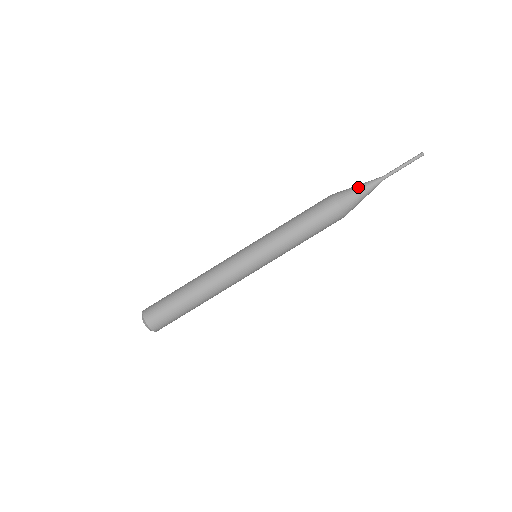
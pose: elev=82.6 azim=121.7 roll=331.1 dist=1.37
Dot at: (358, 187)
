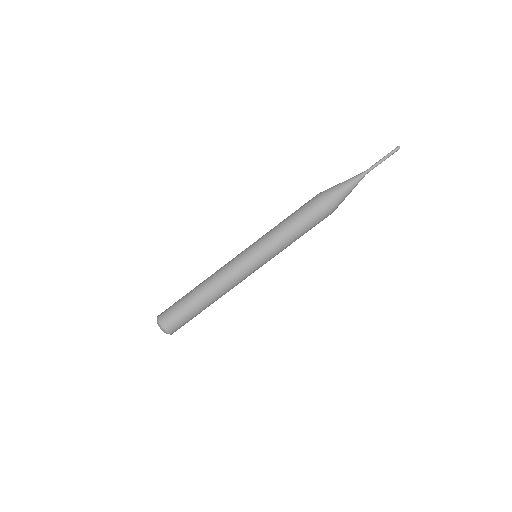
Dot at: (347, 189)
